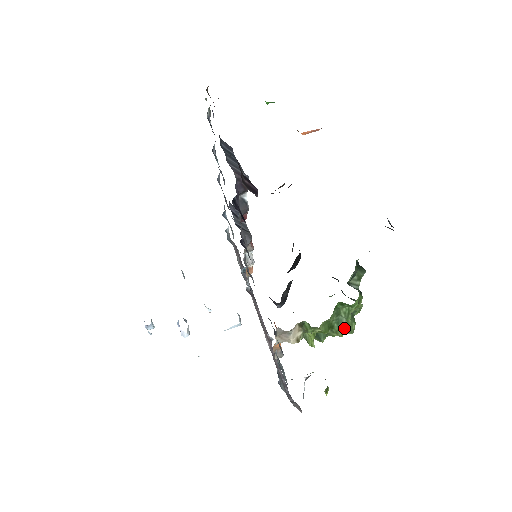
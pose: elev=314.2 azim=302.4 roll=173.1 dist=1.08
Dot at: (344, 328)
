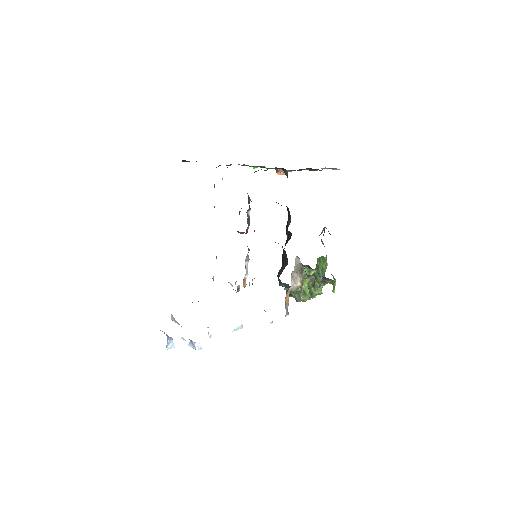
Dot at: occluded
